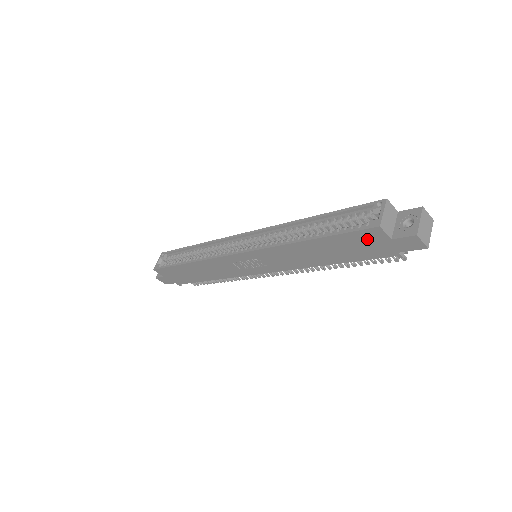
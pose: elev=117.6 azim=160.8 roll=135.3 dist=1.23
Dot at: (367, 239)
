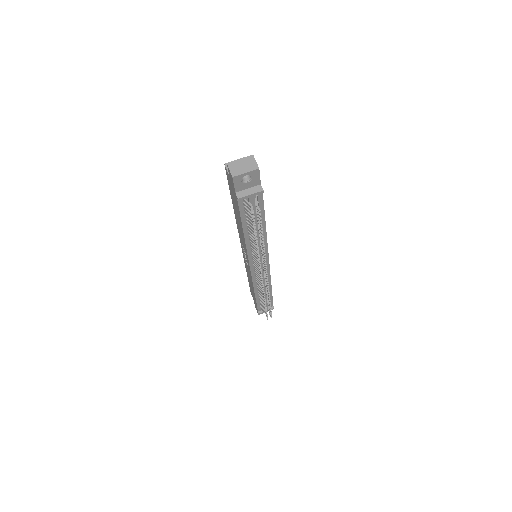
Dot at: (230, 184)
